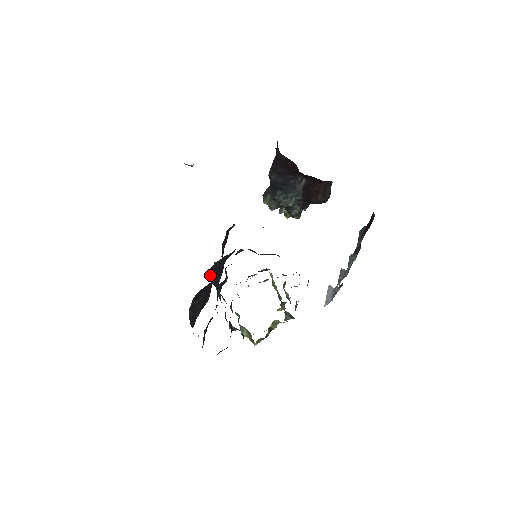
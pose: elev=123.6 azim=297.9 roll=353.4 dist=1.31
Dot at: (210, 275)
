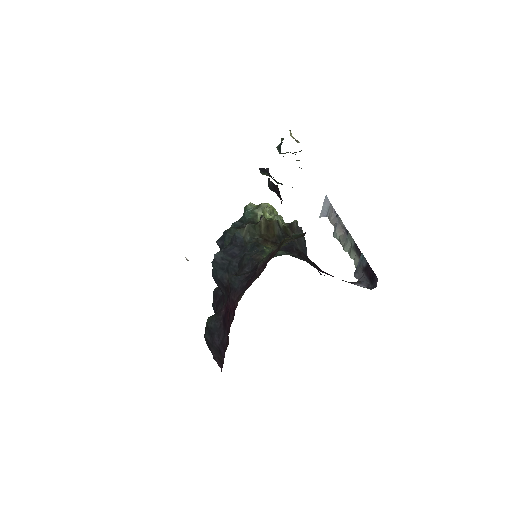
Dot at: (213, 278)
